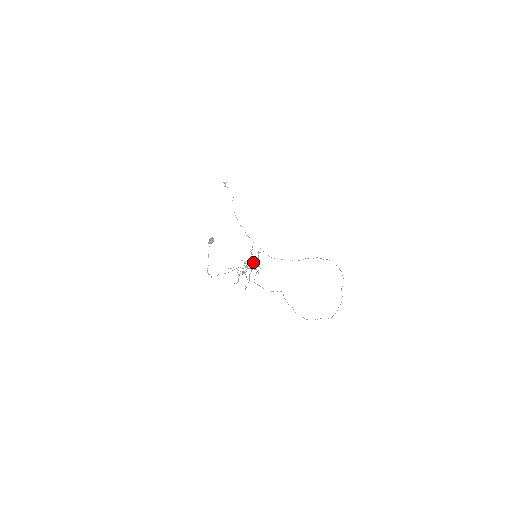
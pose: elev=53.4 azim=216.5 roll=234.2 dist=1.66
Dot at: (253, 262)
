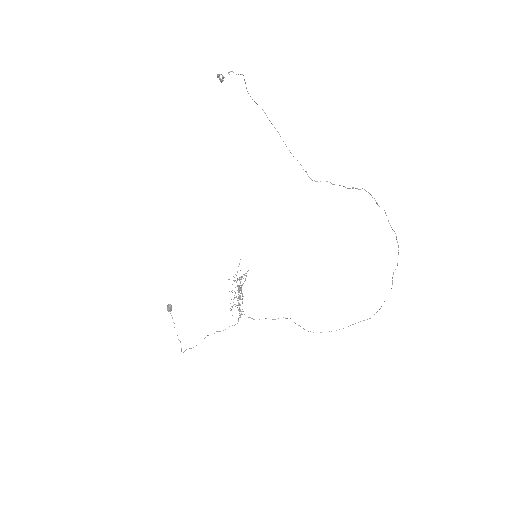
Dot at: occluded
